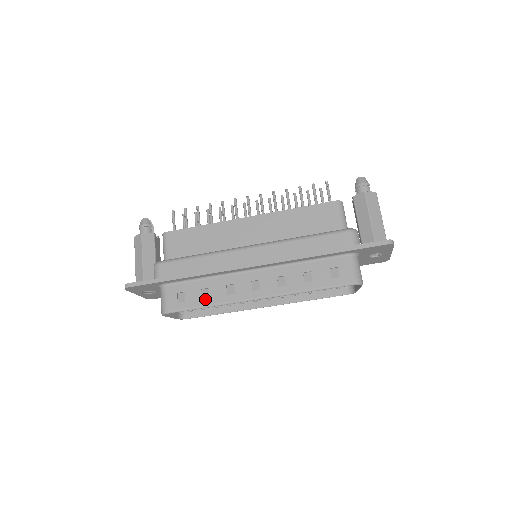
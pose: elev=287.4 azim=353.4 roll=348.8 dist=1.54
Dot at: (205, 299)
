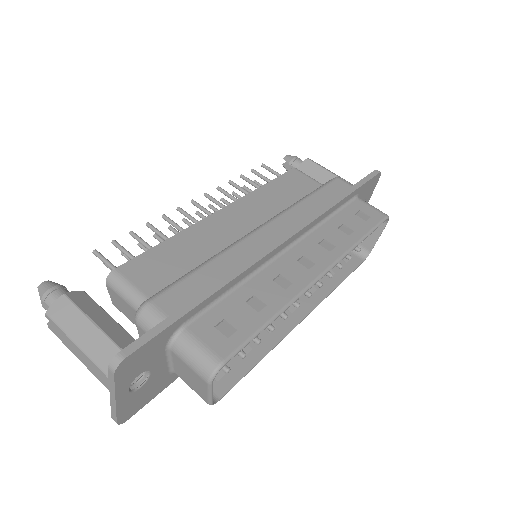
Dot at: (262, 310)
